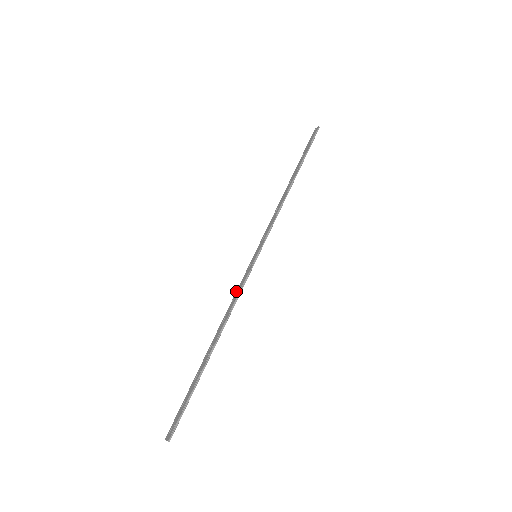
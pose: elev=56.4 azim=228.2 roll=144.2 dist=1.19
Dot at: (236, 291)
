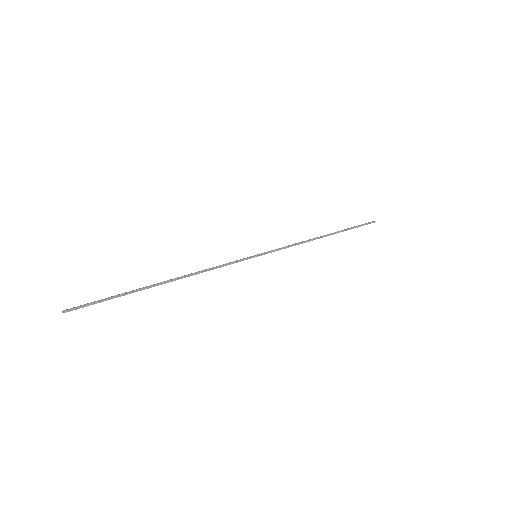
Dot at: (219, 265)
